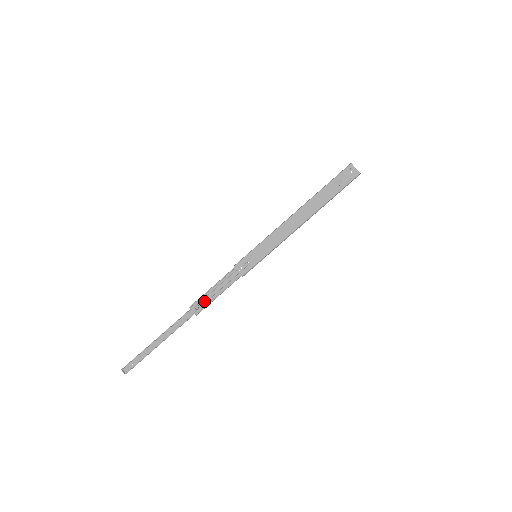
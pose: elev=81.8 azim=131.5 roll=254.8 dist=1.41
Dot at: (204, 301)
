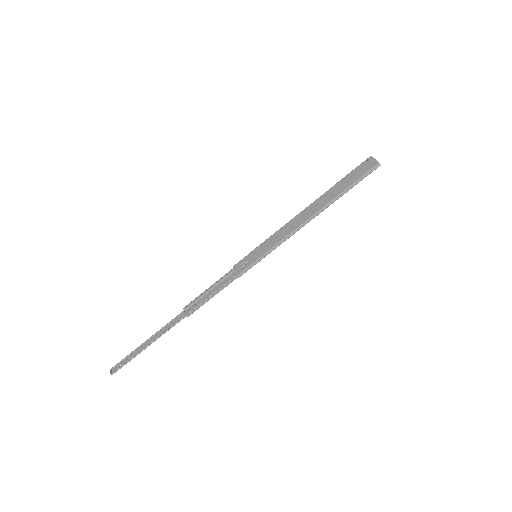
Dot at: (198, 303)
